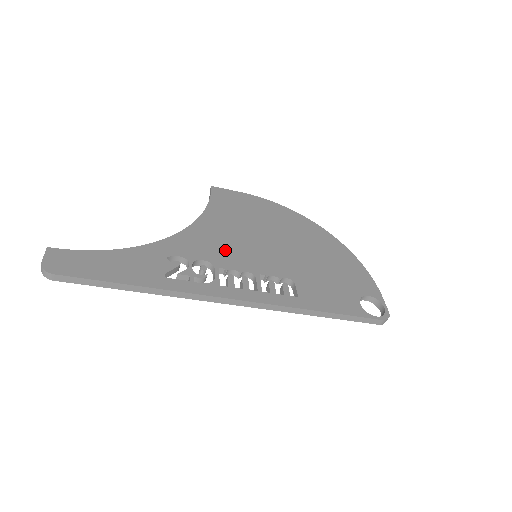
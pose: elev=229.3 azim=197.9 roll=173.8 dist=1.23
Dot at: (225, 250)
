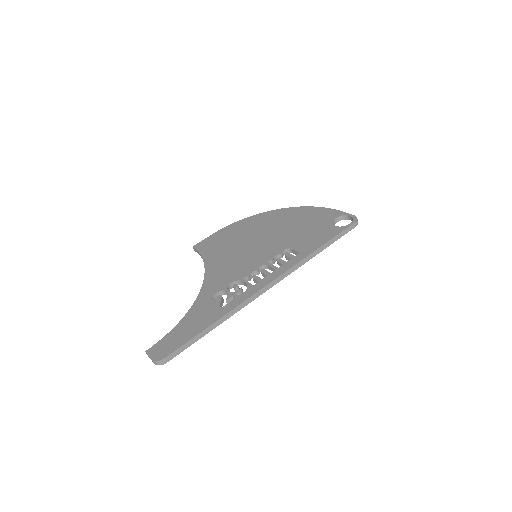
Dot at: (237, 268)
